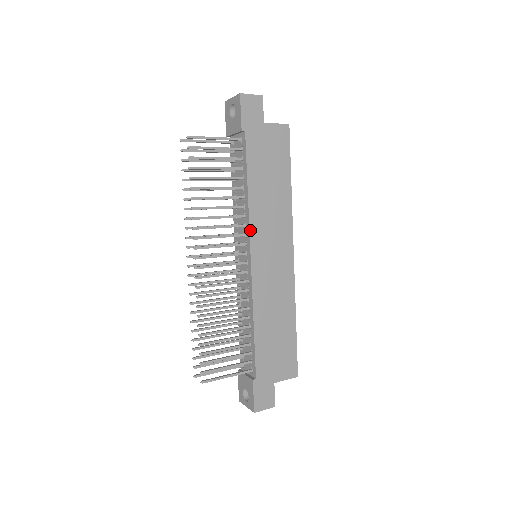
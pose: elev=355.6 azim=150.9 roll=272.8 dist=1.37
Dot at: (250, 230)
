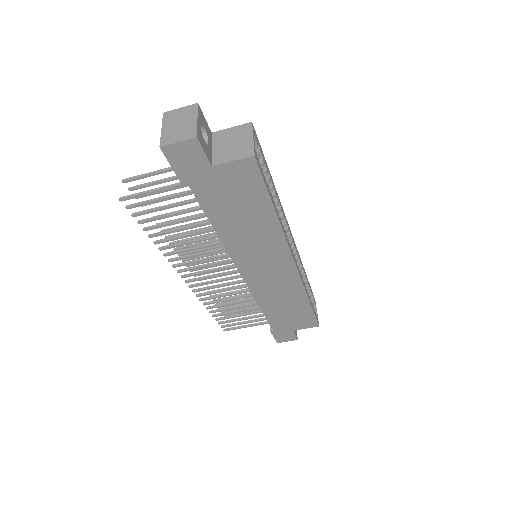
Dot at: (232, 258)
